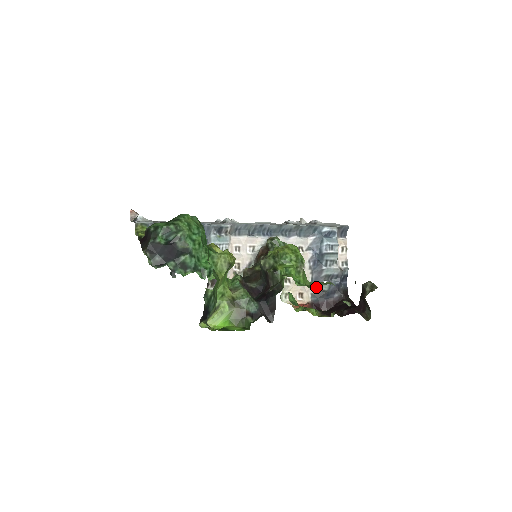
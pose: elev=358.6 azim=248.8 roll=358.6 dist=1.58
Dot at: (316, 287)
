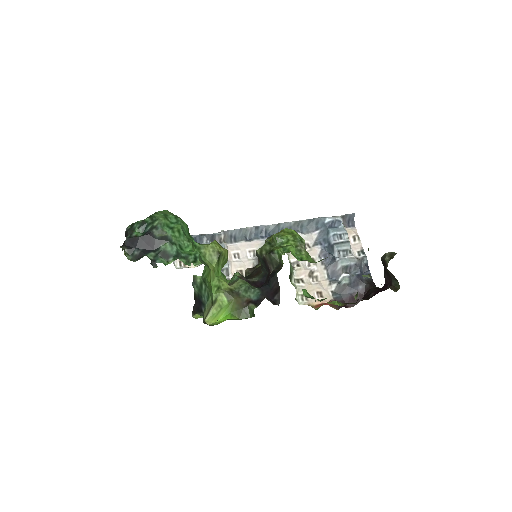
Dot at: (335, 283)
